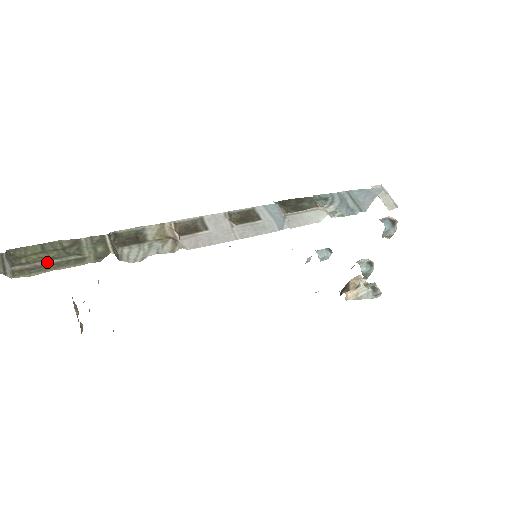
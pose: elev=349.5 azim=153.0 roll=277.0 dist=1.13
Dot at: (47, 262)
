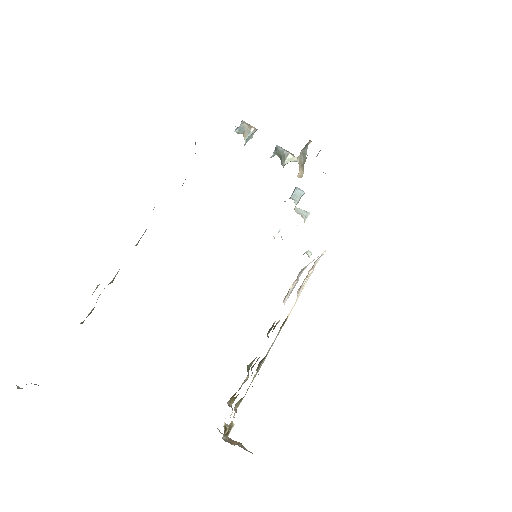
Dot at: occluded
